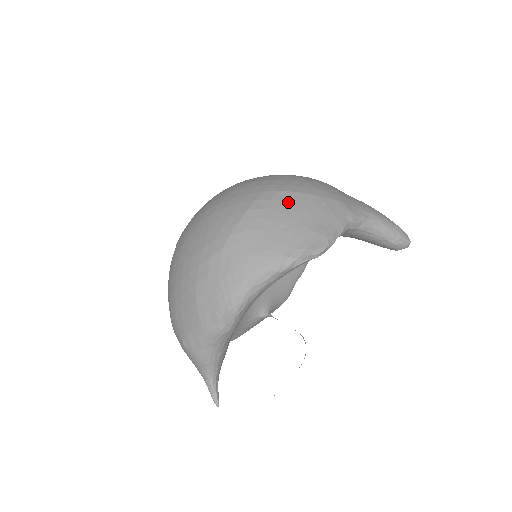
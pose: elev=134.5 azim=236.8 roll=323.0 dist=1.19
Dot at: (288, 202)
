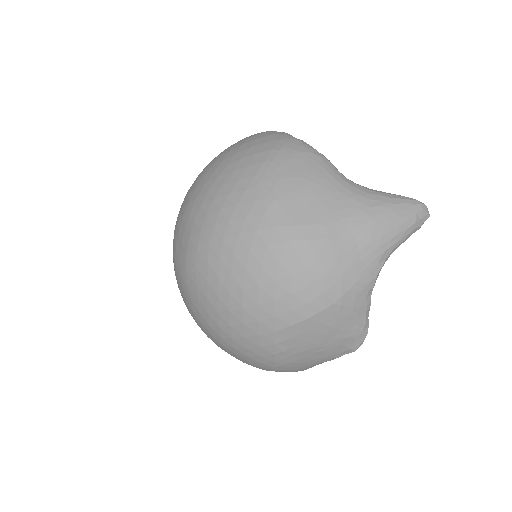
Dot at: (309, 332)
